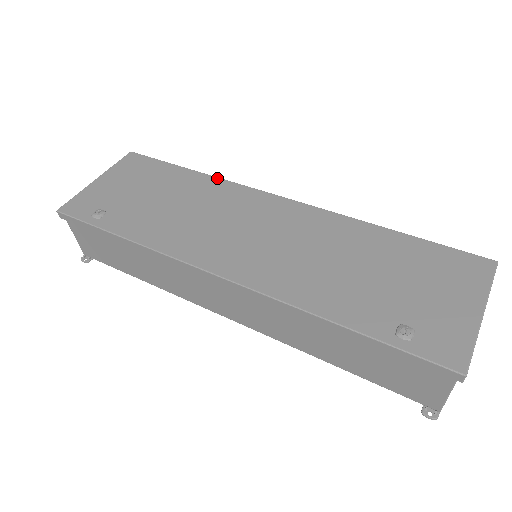
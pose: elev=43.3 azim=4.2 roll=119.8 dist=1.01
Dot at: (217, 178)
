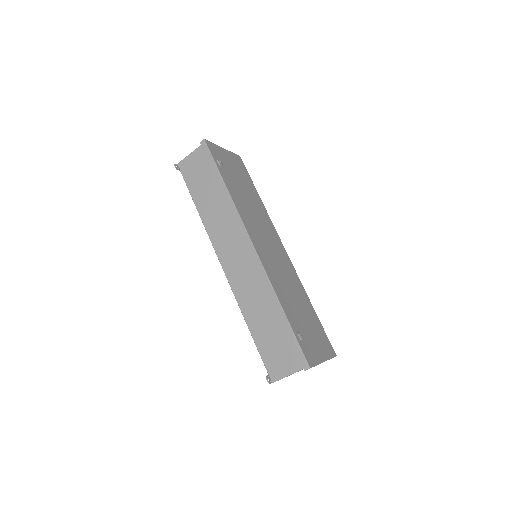
Dot at: occluded
